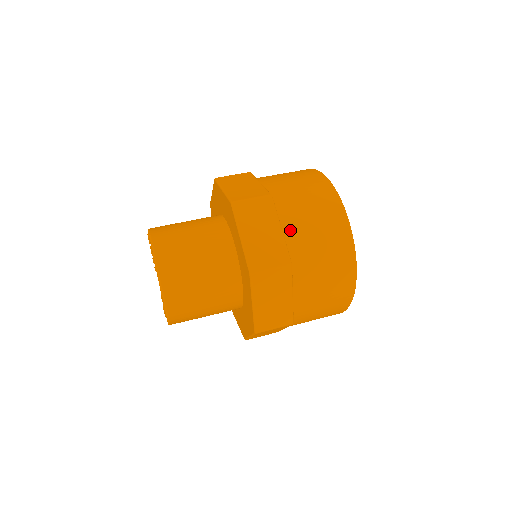
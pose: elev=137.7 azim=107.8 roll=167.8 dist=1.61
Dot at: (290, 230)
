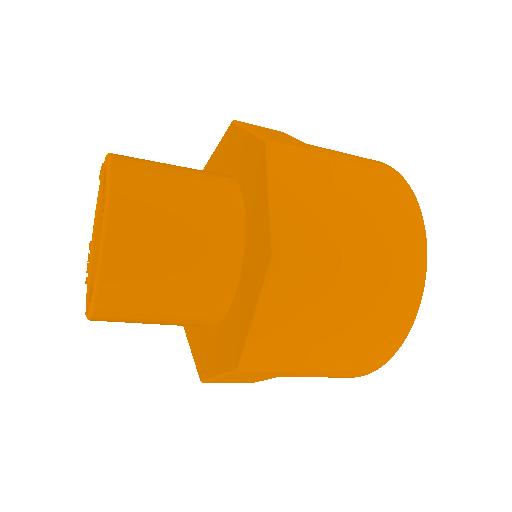
Dot at: (315, 147)
